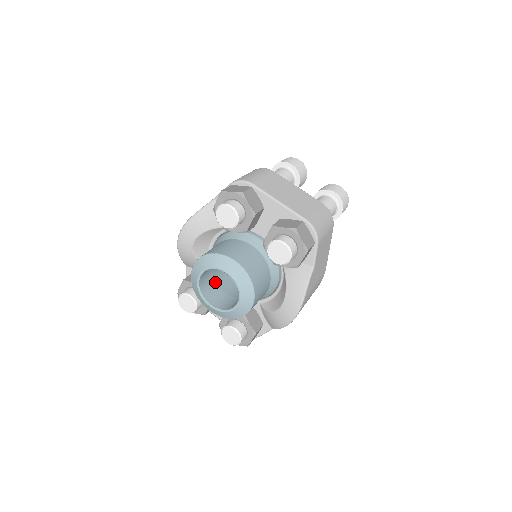
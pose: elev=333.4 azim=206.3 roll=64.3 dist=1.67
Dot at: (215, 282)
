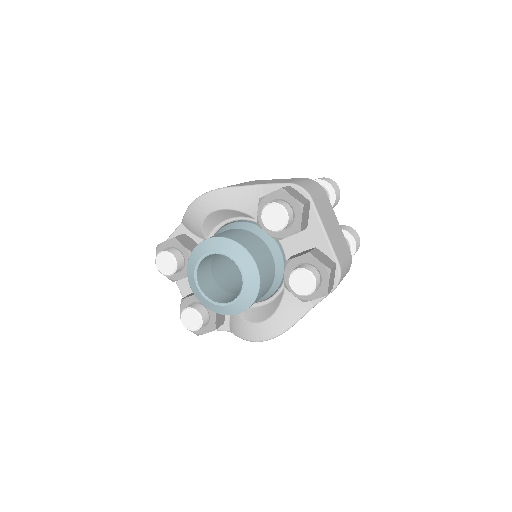
Dot at: (211, 263)
